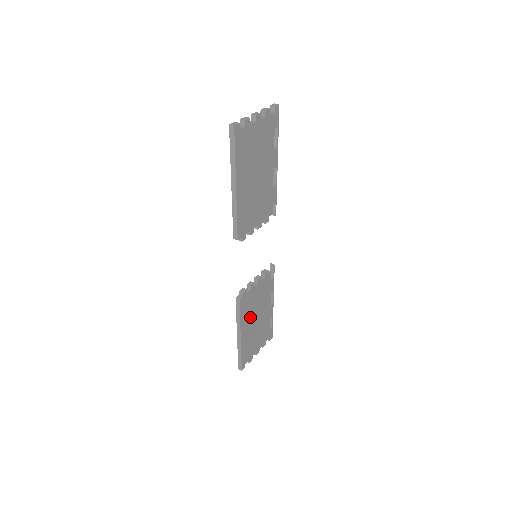
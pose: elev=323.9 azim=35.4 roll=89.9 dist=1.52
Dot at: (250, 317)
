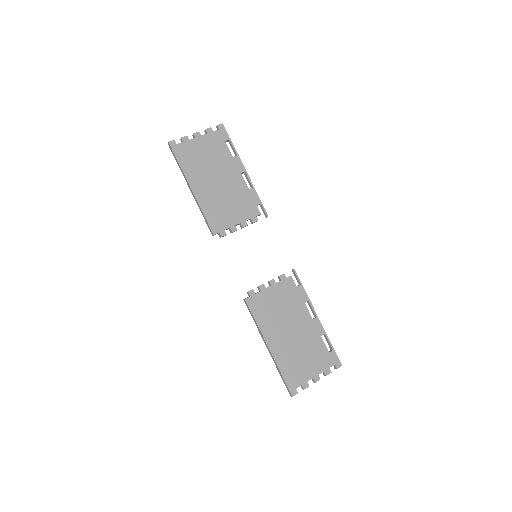
Dot at: (276, 325)
